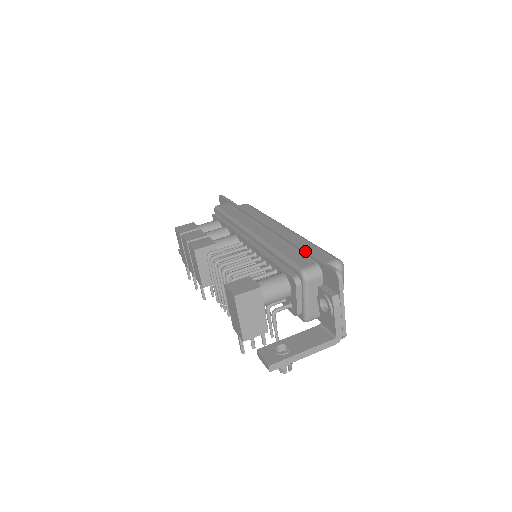
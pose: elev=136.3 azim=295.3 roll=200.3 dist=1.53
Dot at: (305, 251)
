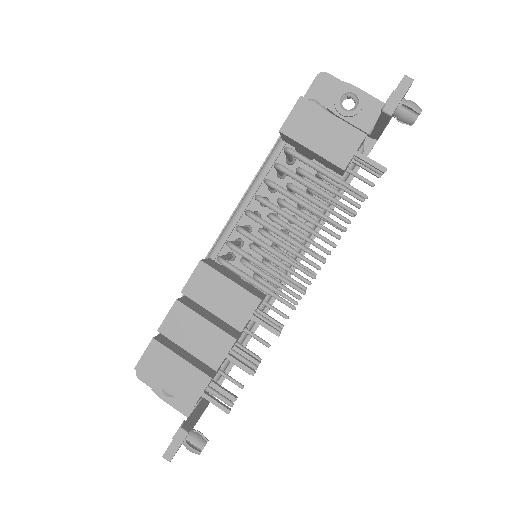
Dot at: occluded
